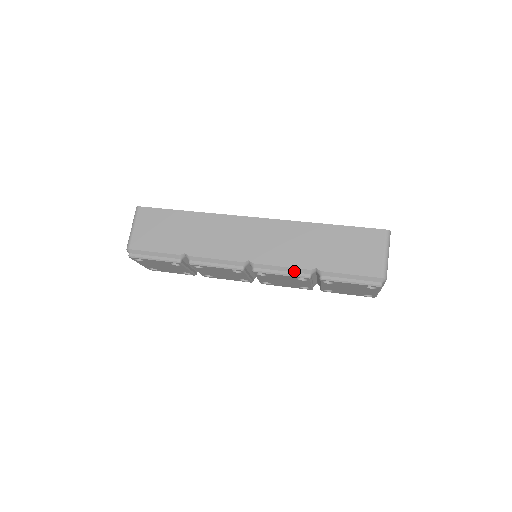
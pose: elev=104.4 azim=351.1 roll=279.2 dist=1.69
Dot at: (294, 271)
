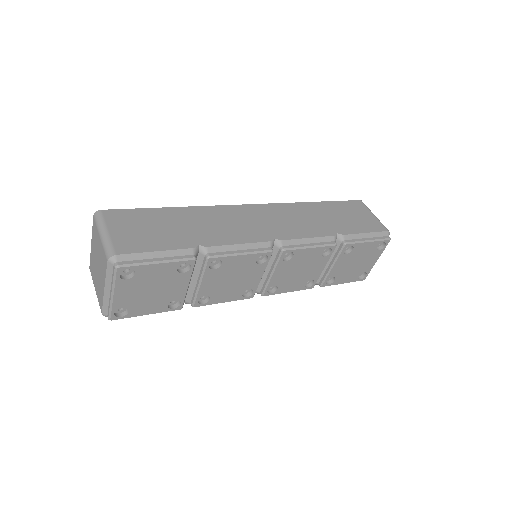
Dot at: (321, 241)
